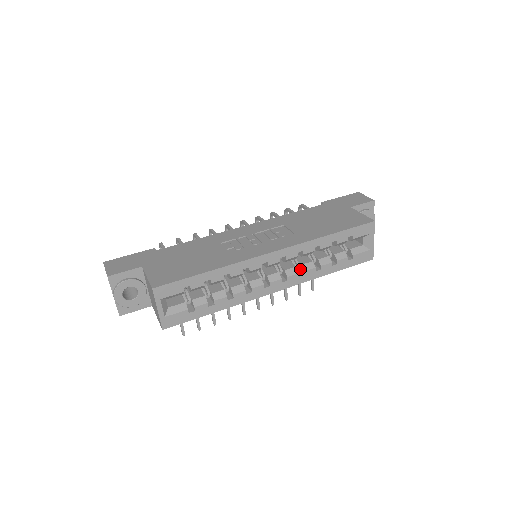
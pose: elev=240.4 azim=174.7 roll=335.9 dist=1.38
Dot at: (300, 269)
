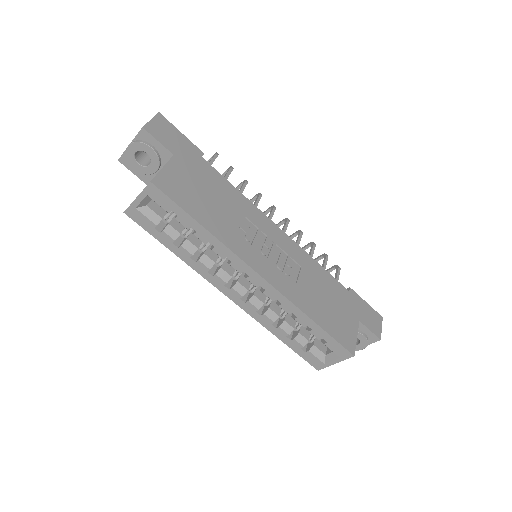
Dot at: (265, 308)
